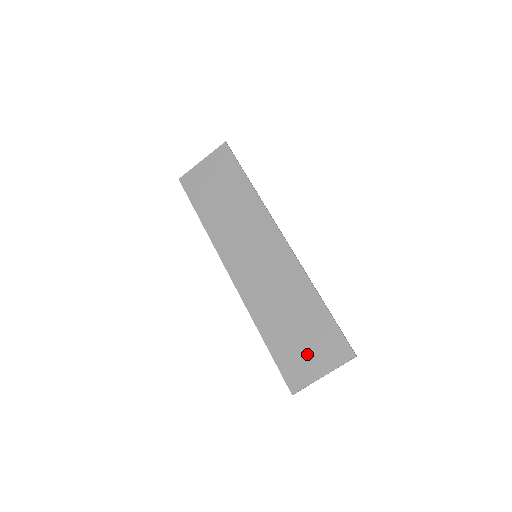
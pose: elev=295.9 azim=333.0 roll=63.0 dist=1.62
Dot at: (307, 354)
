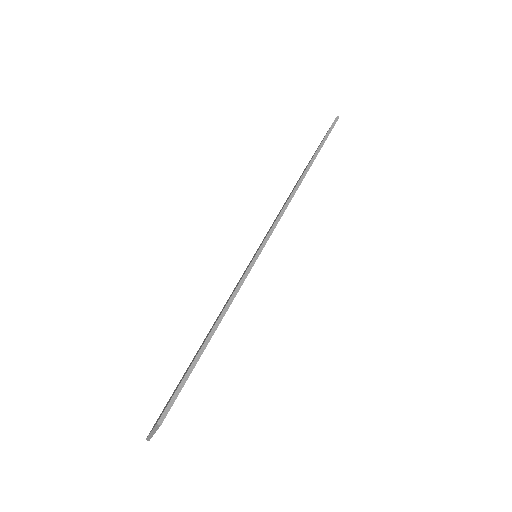
Dot at: occluded
